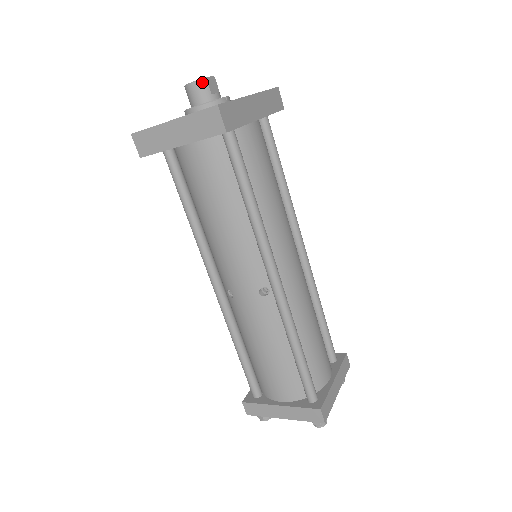
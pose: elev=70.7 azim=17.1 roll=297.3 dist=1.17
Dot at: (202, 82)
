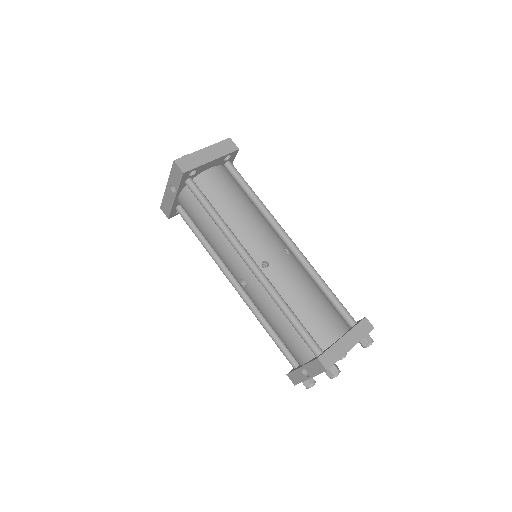
Dot at: occluded
